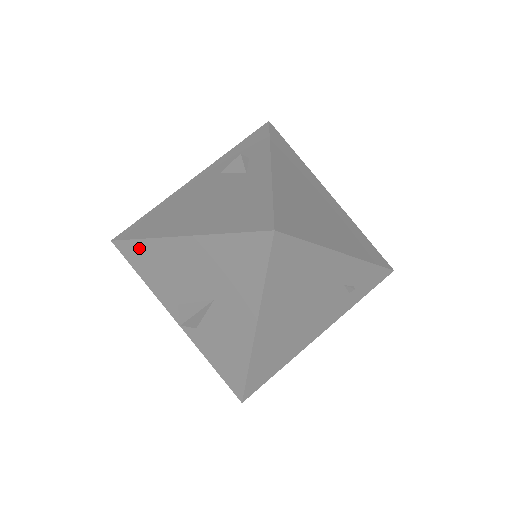
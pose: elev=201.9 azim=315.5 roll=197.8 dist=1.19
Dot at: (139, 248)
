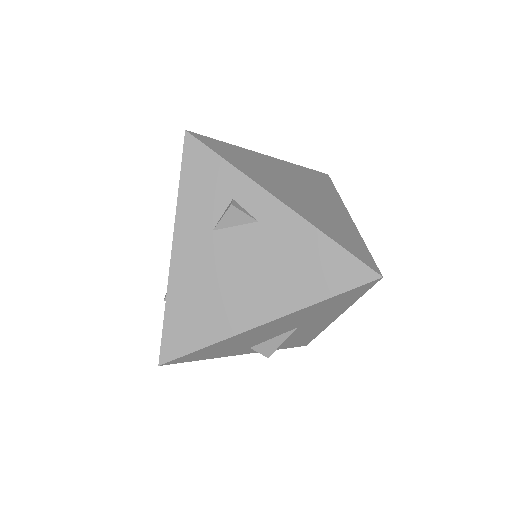
Dot at: (204, 351)
